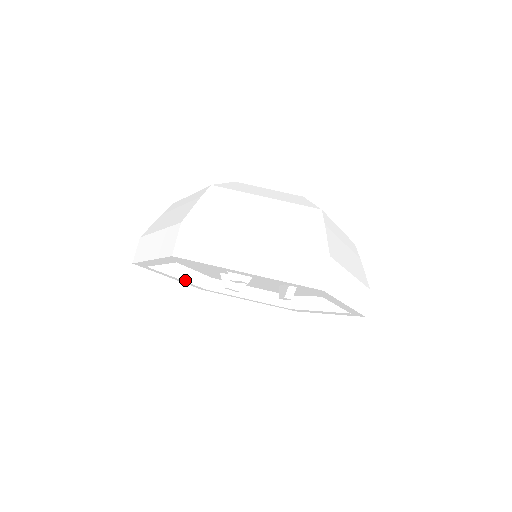
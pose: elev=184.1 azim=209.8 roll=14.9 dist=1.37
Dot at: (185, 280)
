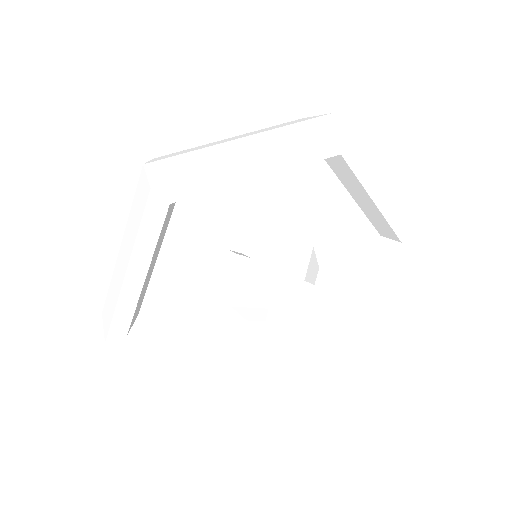
Dot at: (189, 363)
